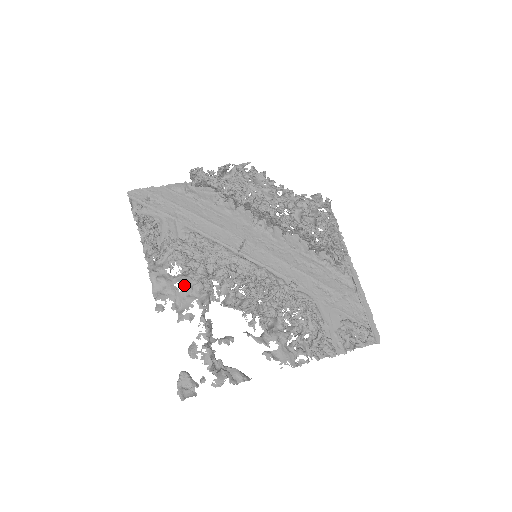
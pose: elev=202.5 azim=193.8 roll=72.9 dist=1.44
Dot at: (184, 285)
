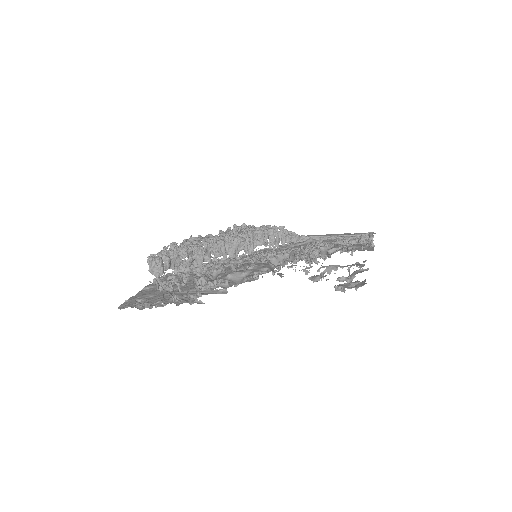
Dot at: (249, 265)
